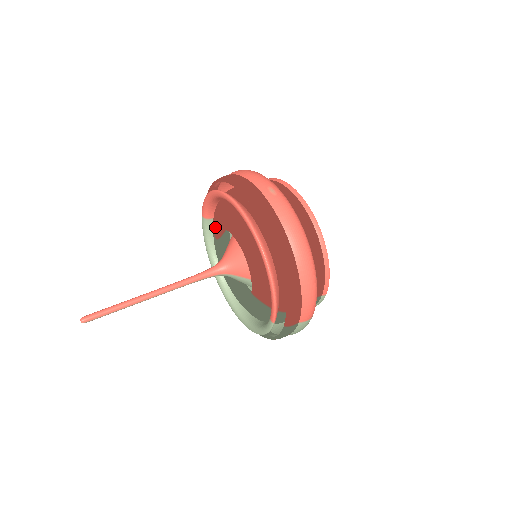
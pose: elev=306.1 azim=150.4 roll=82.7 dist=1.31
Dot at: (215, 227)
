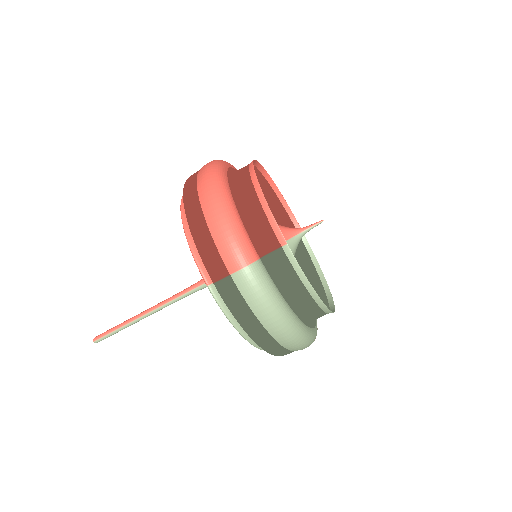
Dot at: occluded
